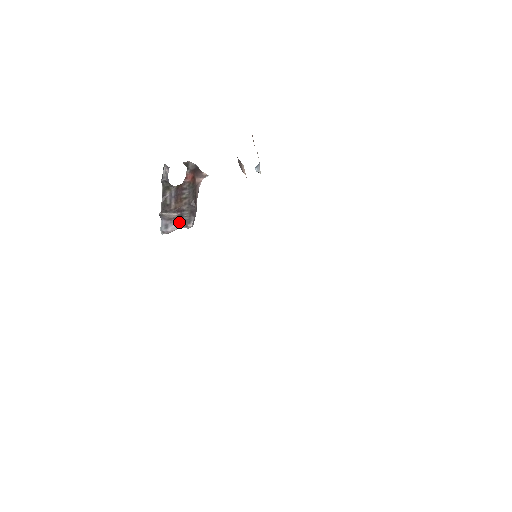
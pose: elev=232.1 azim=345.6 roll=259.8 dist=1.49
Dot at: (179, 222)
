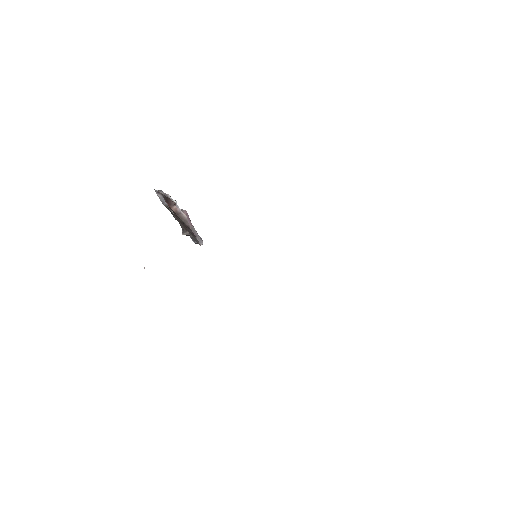
Dot at: occluded
